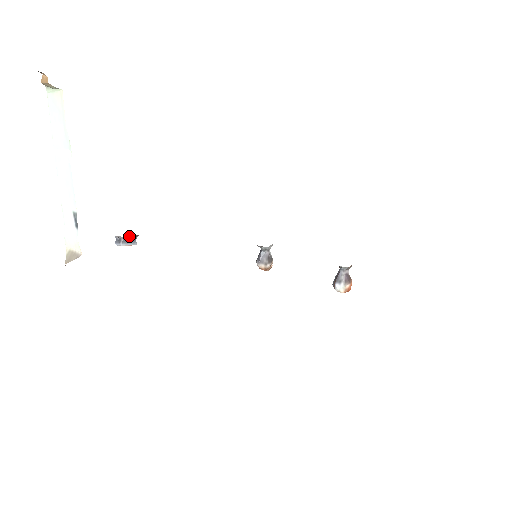
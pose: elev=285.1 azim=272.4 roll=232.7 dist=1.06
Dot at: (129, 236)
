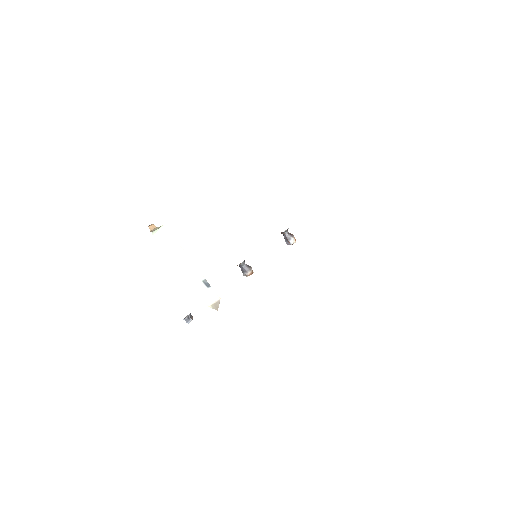
Dot at: occluded
